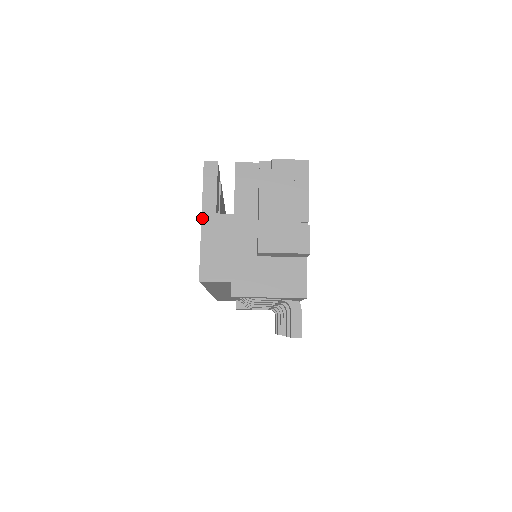
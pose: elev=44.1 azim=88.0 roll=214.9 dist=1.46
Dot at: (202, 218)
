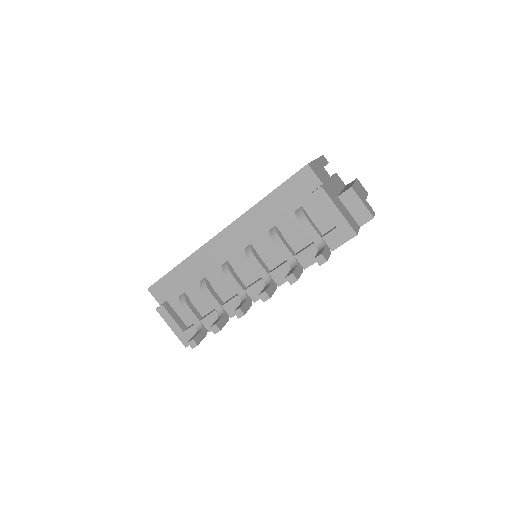
Dot at: (317, 159)
